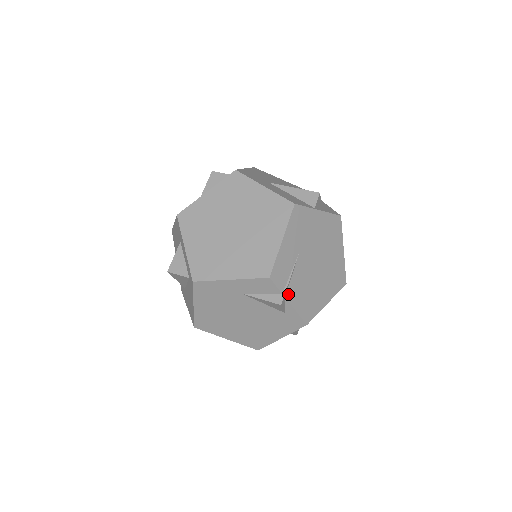
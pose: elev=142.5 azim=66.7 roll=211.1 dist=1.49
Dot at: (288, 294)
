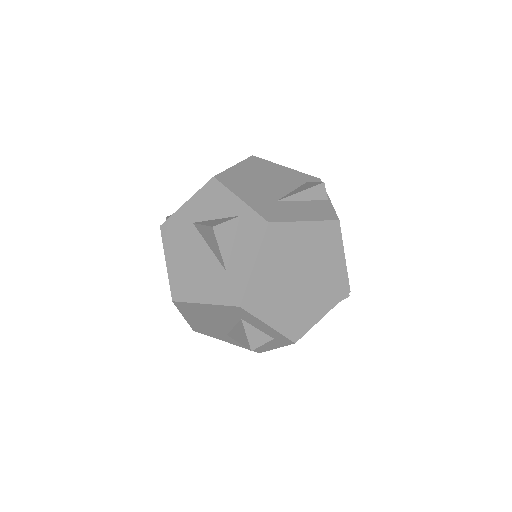
Dot at: occluded
